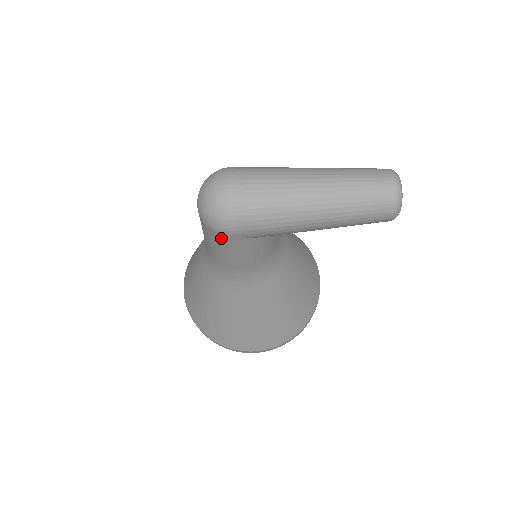
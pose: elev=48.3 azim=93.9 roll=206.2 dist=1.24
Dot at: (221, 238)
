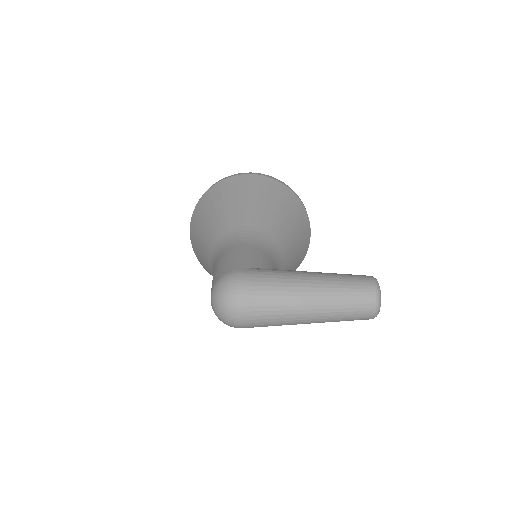
Dot at: occluded
